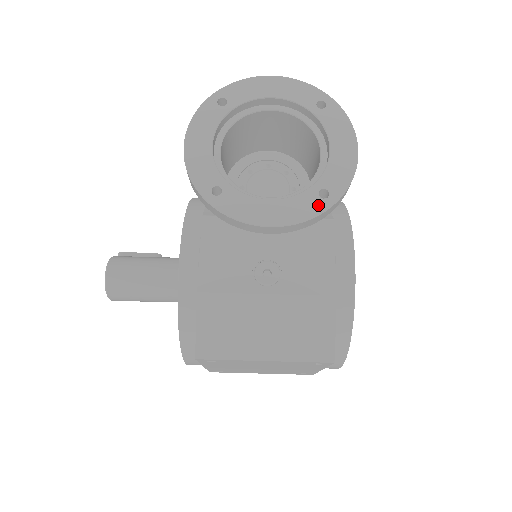
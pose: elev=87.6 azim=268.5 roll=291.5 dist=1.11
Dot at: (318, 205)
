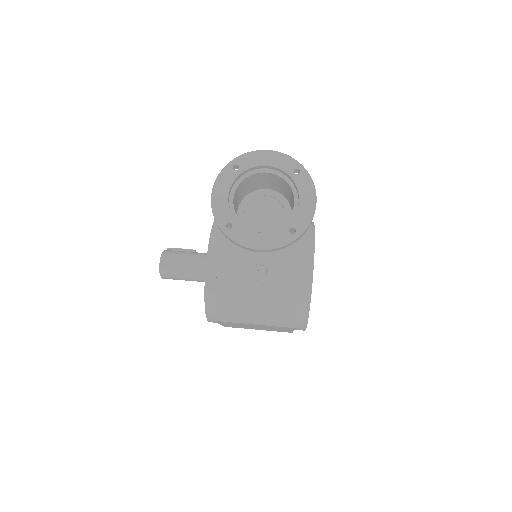
Dot at: (288, 238)
